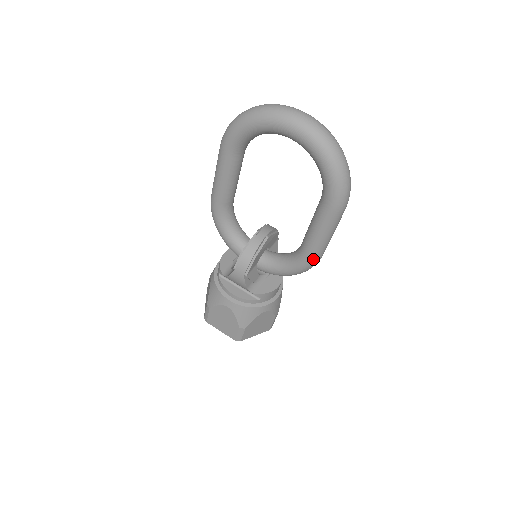
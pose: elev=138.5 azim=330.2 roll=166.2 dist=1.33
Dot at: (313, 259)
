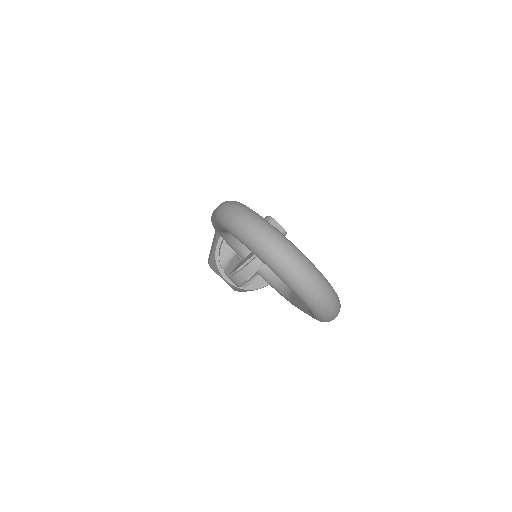
Dot at: occluded
